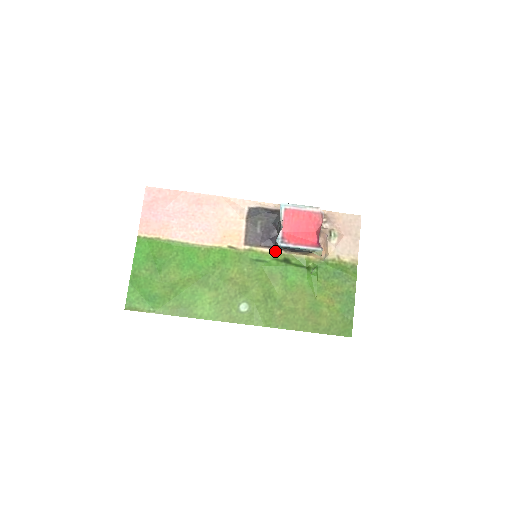
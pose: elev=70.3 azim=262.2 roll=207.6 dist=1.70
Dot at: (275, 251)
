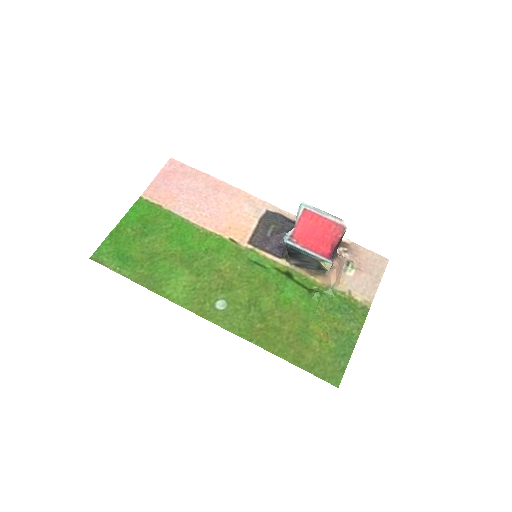
Dot at: (279, 261)
